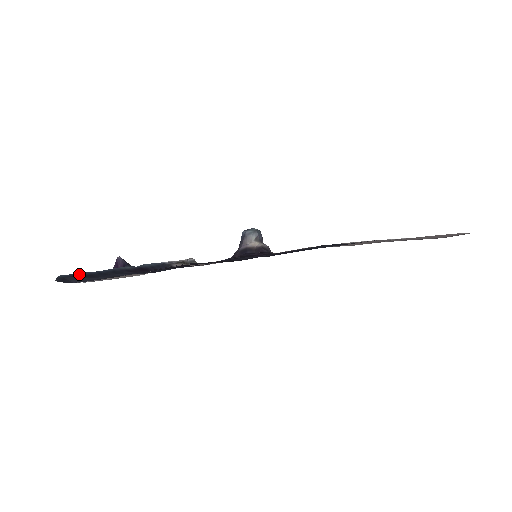
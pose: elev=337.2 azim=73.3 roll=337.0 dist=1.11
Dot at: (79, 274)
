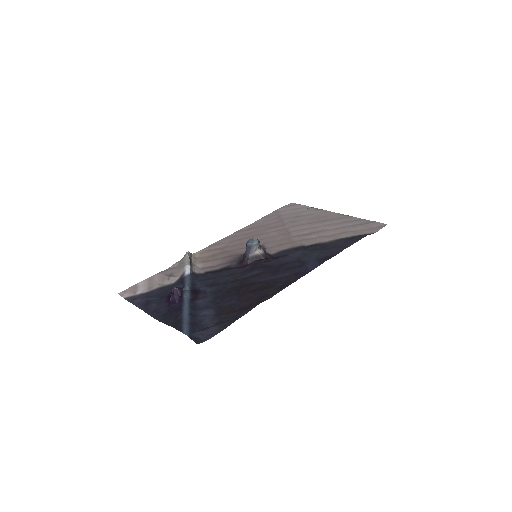
Dot at: (189, 325)
